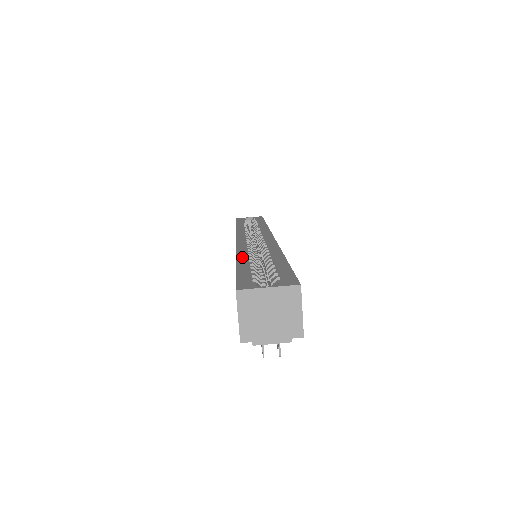
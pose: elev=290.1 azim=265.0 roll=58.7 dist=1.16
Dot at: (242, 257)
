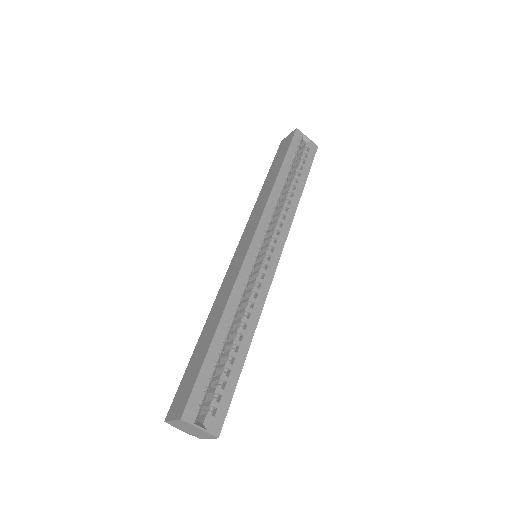
Dot at: (225, 322)
